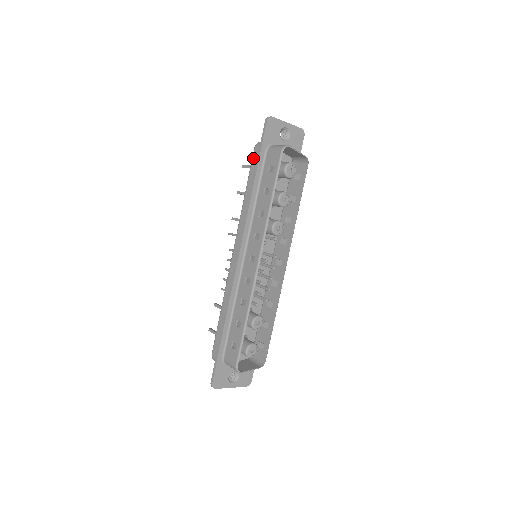
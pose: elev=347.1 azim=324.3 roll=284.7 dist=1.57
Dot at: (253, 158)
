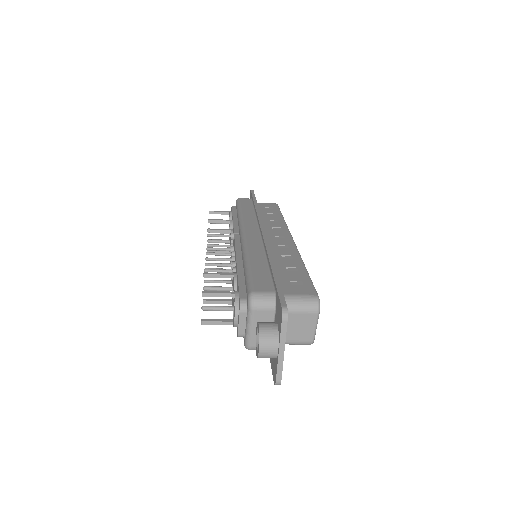
Dot at: (241, 201)
